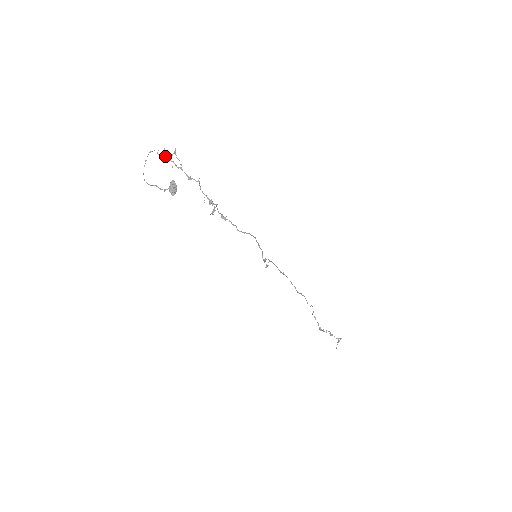
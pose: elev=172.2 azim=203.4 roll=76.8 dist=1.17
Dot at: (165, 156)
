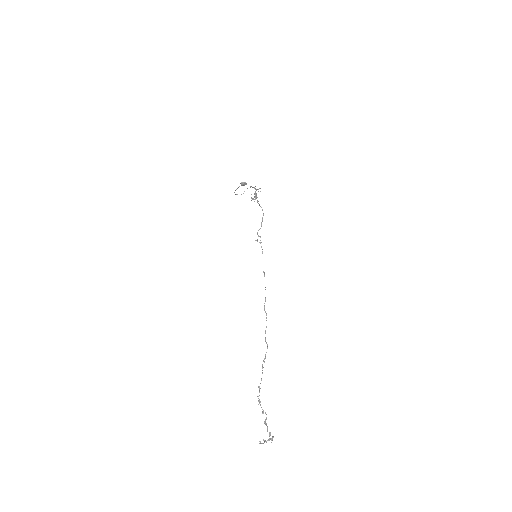
Dot at: (253, 187)
